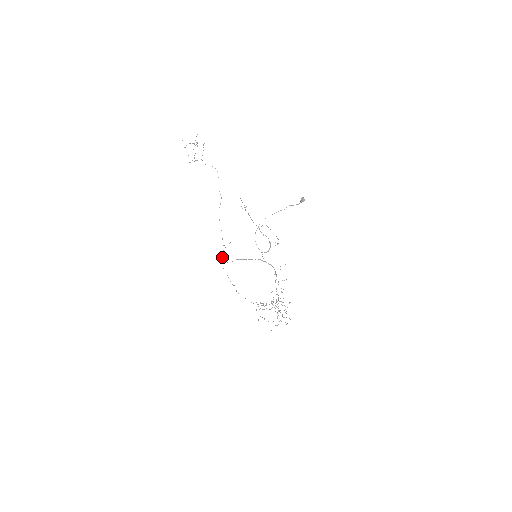
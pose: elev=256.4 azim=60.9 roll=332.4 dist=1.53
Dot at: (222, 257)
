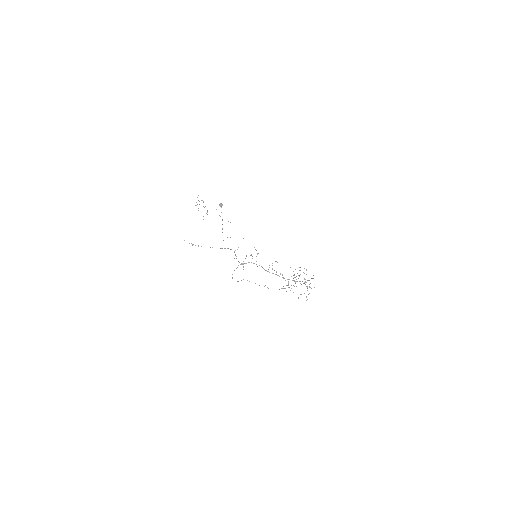
Dot at: occluded
